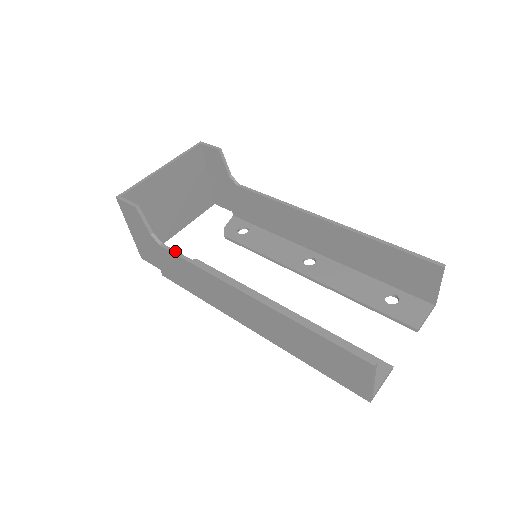
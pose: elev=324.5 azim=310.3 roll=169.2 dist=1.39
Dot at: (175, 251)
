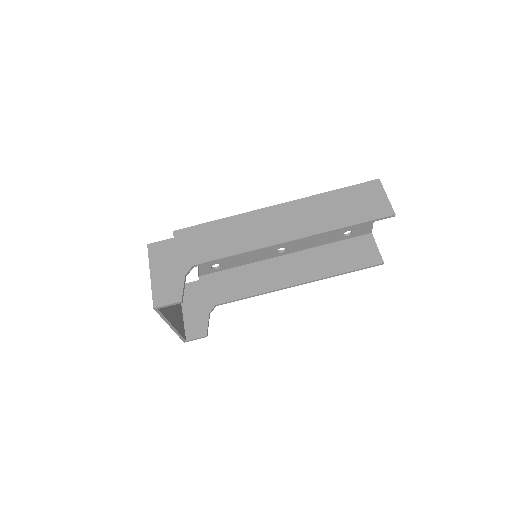
Dot at: (230, 302)
